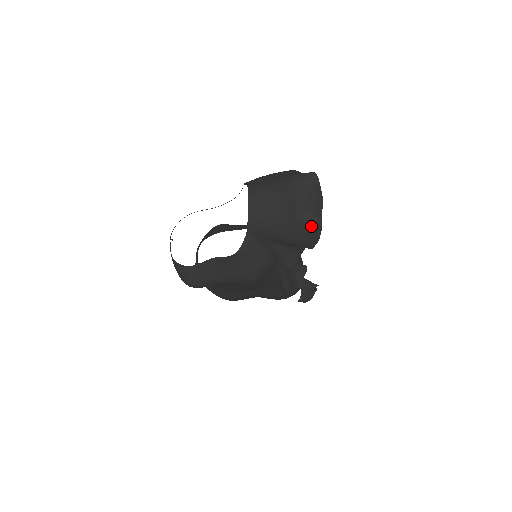
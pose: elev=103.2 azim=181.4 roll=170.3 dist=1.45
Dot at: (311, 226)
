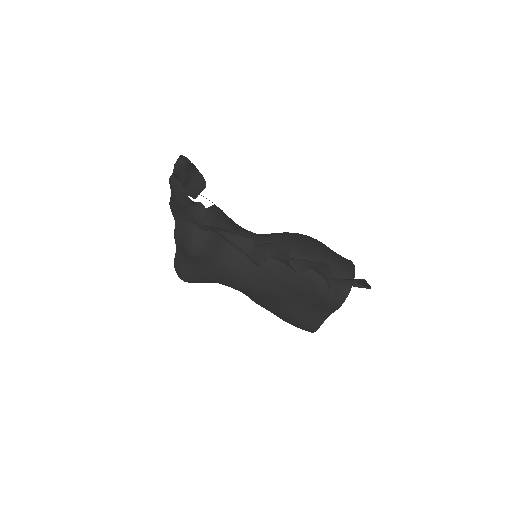
Dot at: (173, 183)
